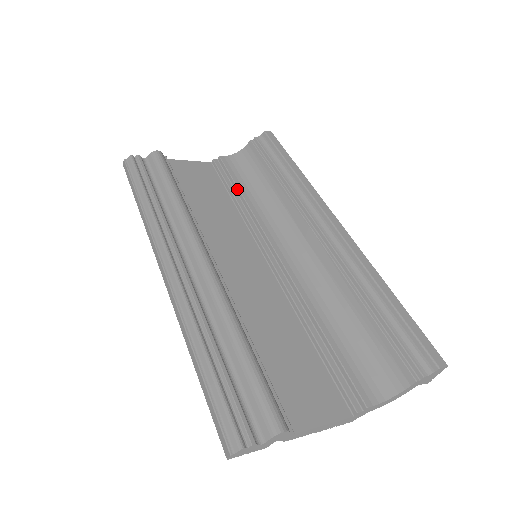
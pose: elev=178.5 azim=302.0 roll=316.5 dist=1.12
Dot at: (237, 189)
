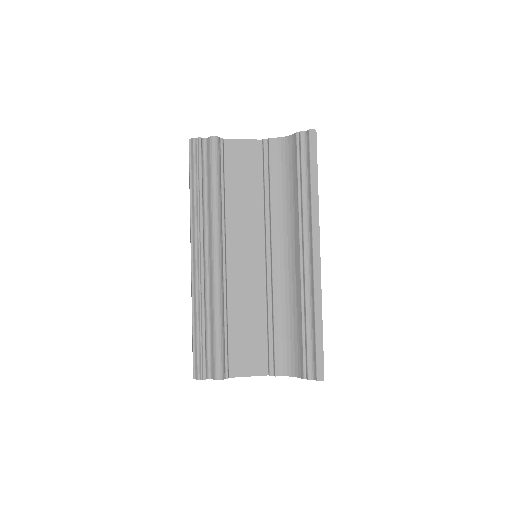
Dot at: (269, 182)
